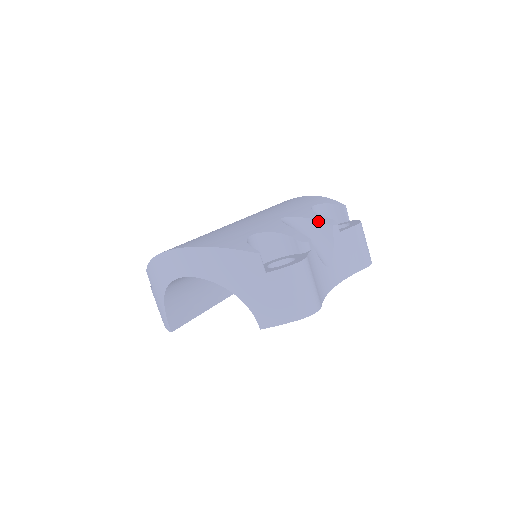
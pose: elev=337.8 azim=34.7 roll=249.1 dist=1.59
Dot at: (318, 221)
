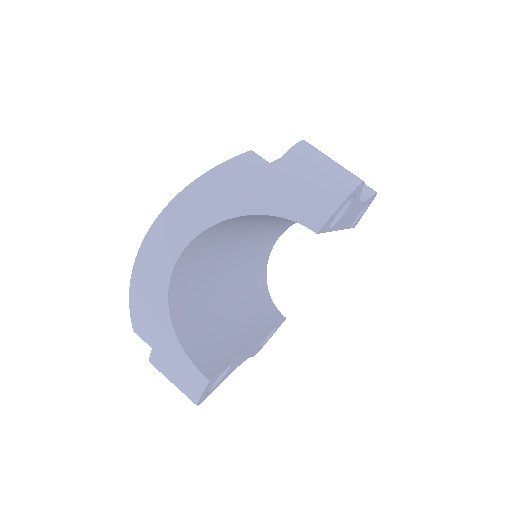
Dot at: occluded
